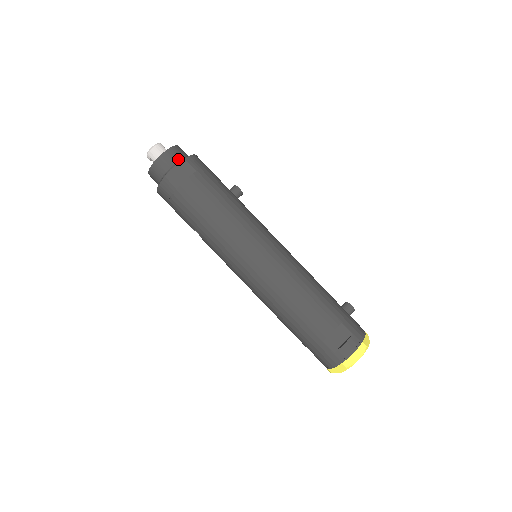
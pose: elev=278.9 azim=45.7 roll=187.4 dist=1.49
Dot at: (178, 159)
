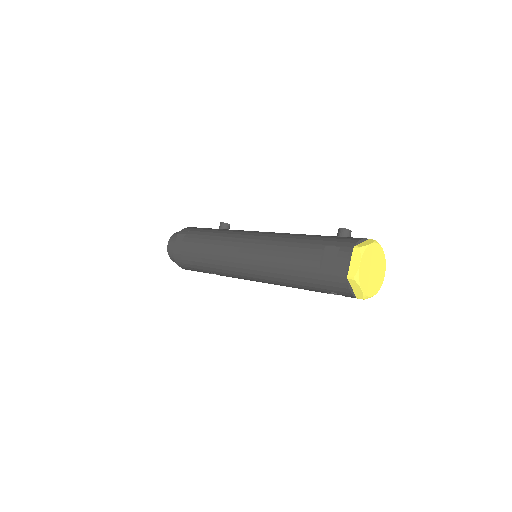
Dot at: occluded
